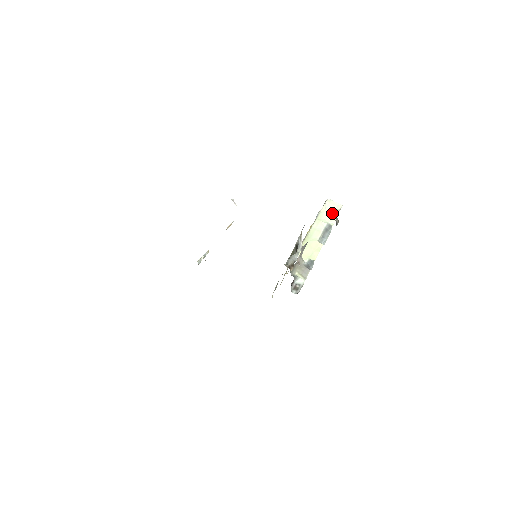
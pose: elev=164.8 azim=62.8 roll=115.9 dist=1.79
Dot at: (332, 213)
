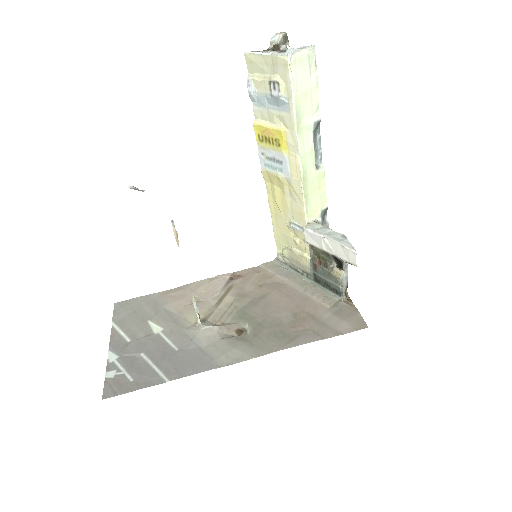
Dot at: (309, 88)
